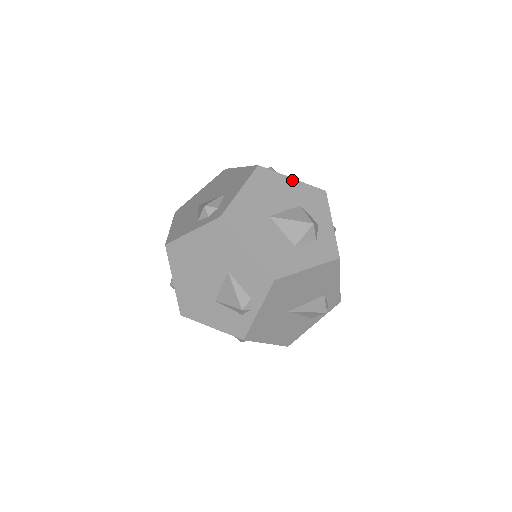
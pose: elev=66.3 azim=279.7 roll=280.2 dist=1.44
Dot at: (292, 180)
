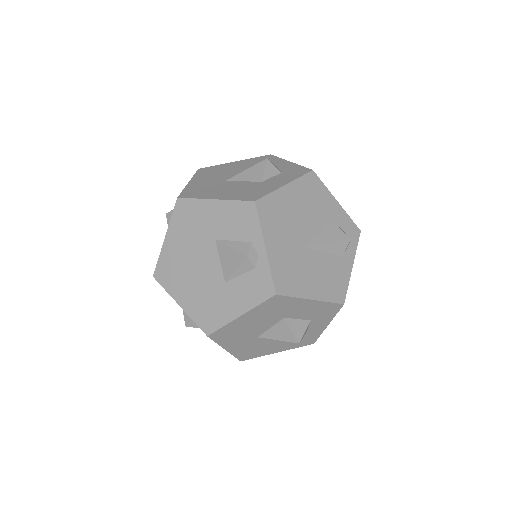
Dot at: (235, 162)
